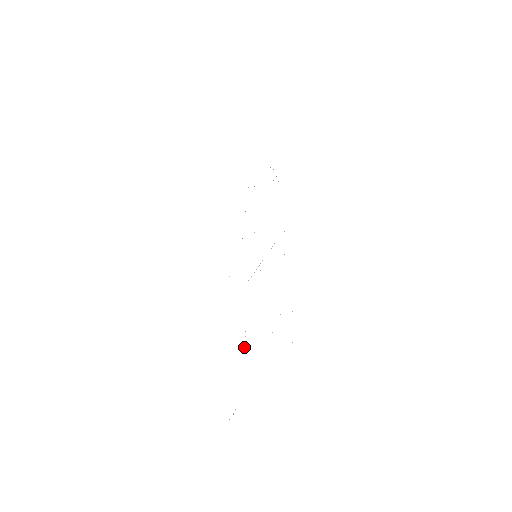
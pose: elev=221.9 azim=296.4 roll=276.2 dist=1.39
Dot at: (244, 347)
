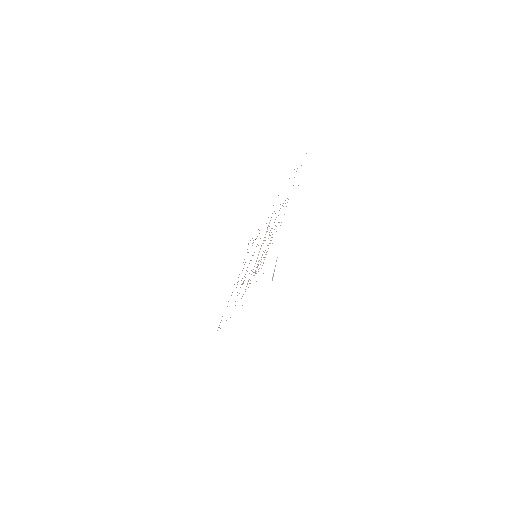
Dot at: occluded
